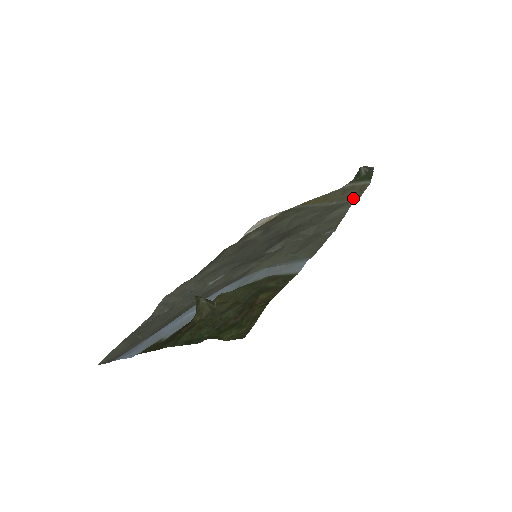
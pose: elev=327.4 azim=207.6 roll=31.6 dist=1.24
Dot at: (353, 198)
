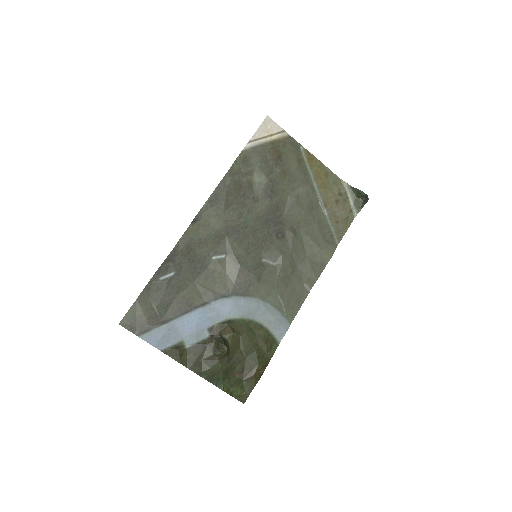
Dot at: (338, 233)
